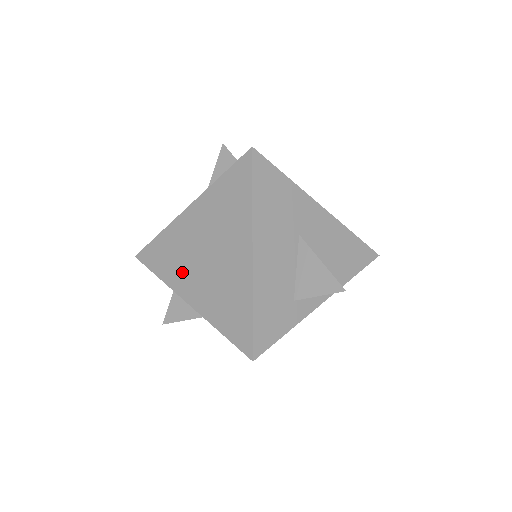
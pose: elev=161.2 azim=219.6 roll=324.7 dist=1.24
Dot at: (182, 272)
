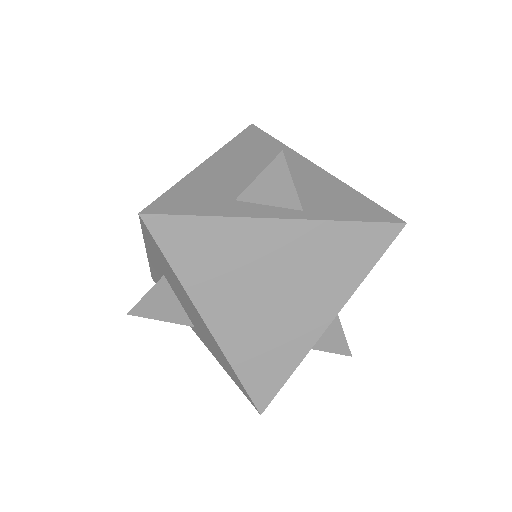
Dot at: occluded
